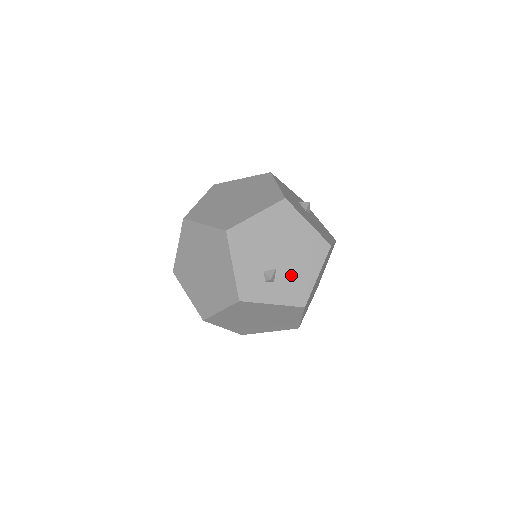
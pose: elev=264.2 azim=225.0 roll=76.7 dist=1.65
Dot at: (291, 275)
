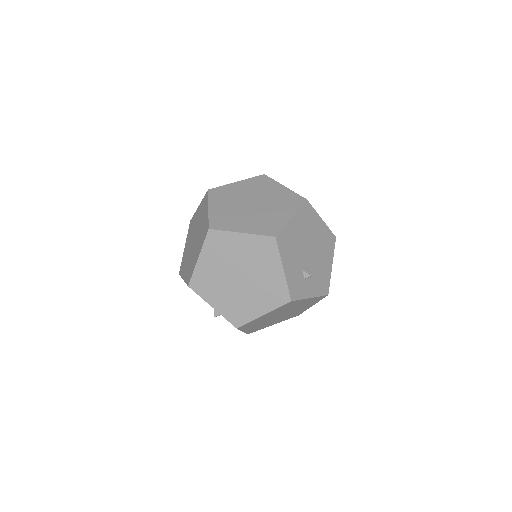
Dot at: (318, 269)
